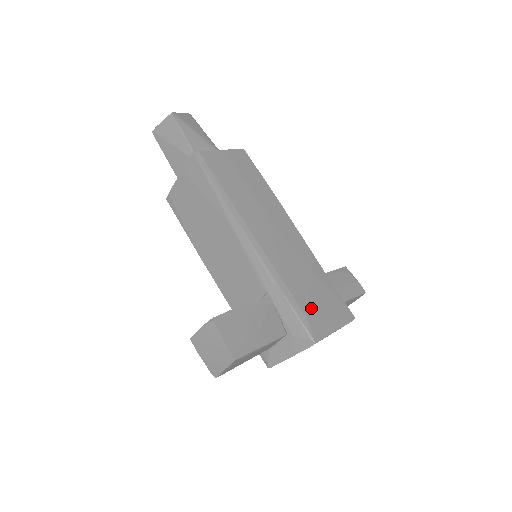
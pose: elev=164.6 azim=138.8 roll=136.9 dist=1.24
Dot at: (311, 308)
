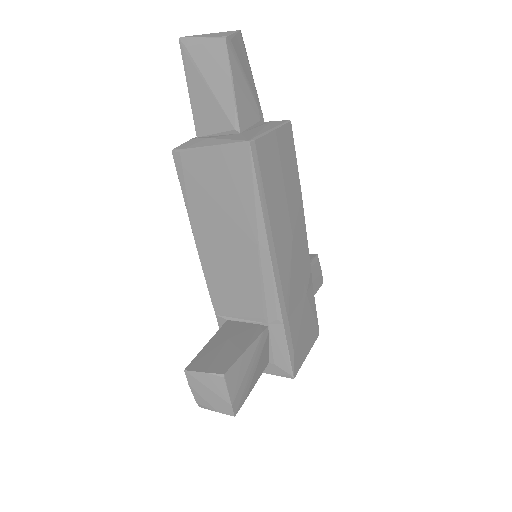
Dot at: (299, 341)
